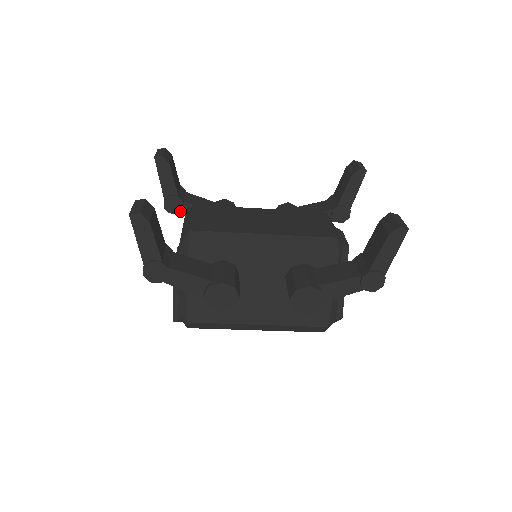
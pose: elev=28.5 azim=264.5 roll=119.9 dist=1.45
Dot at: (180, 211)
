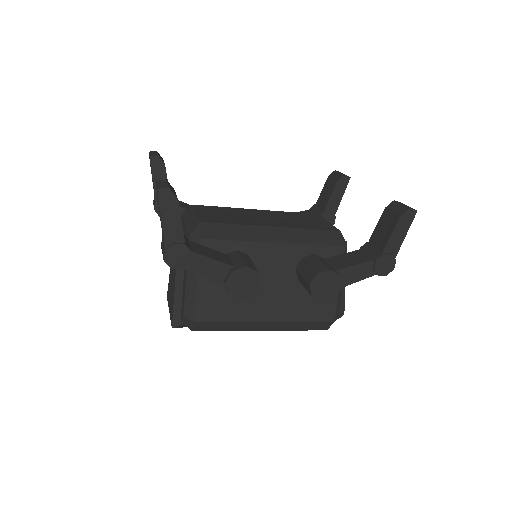
Dot at: occluded
